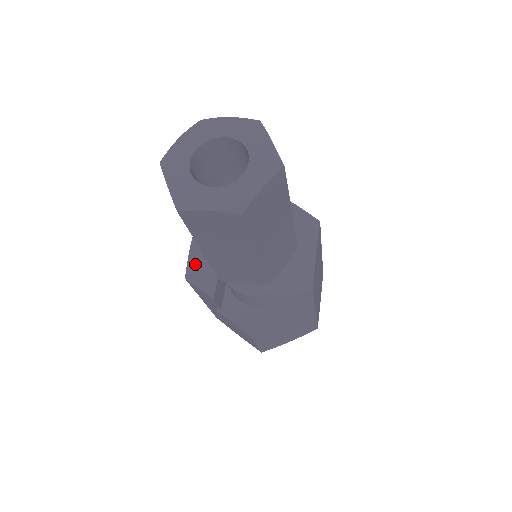
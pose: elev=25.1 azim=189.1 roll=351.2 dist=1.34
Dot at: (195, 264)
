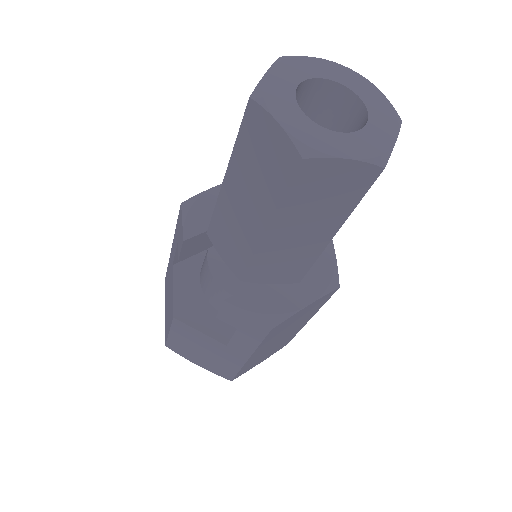
Dot at: (203, 201)
